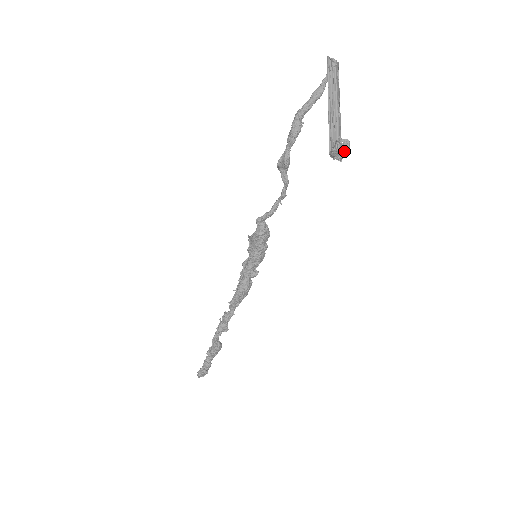
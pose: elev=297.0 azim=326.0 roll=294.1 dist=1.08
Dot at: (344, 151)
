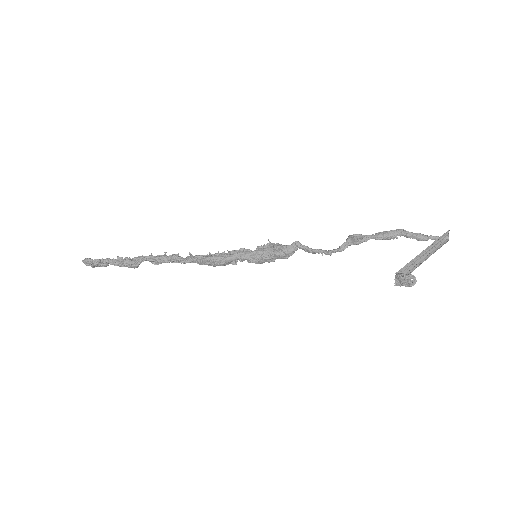
Dot at: (406, 284)
